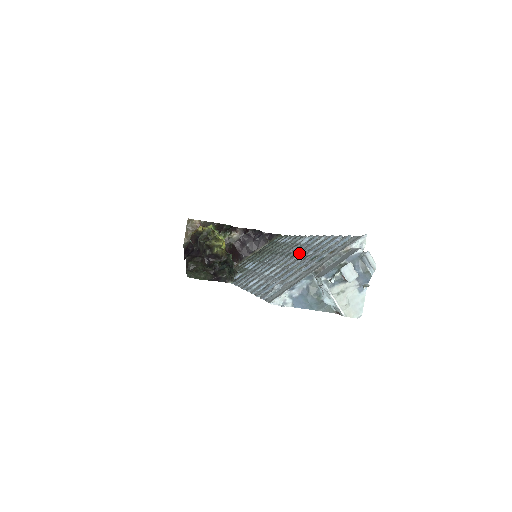
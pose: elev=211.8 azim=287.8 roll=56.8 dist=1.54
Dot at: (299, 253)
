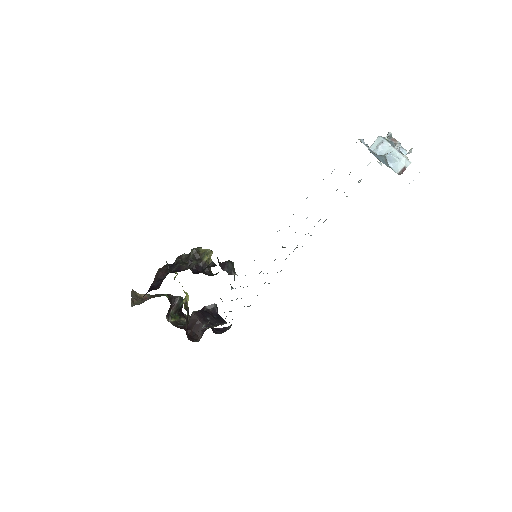
Dot at: occluded
